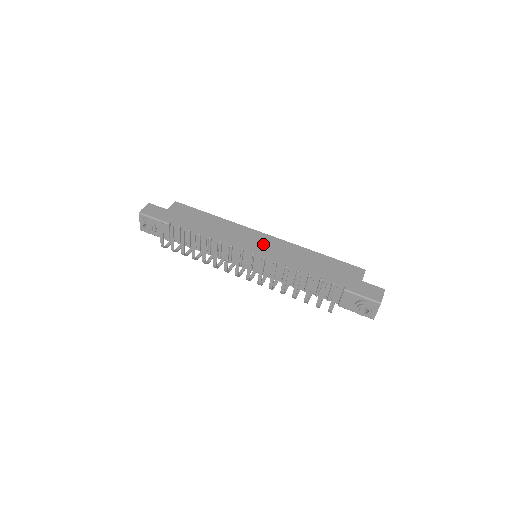
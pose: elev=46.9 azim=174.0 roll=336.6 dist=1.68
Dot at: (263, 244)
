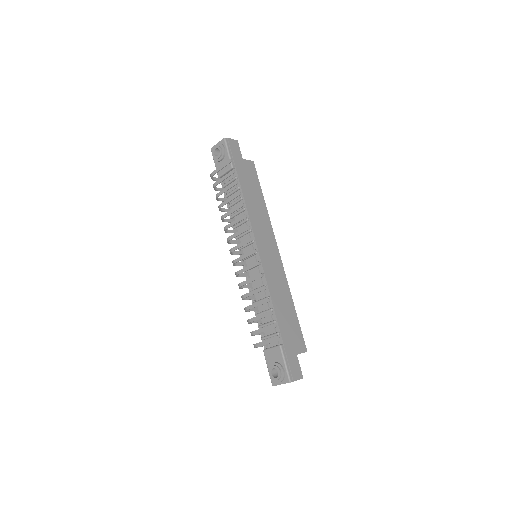
Dot at: (270, 255)
